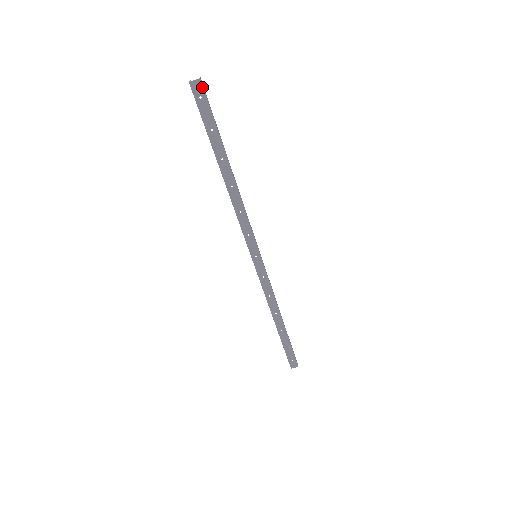
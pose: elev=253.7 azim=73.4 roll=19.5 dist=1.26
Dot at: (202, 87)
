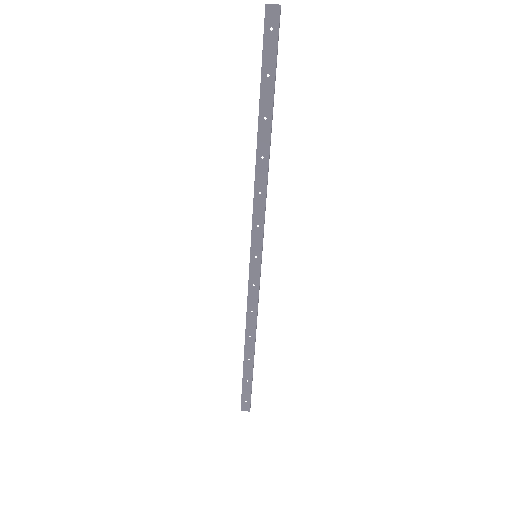
Dot at: (278, 16)
